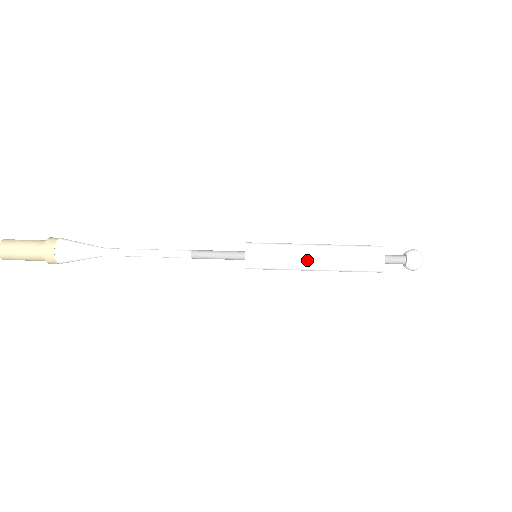
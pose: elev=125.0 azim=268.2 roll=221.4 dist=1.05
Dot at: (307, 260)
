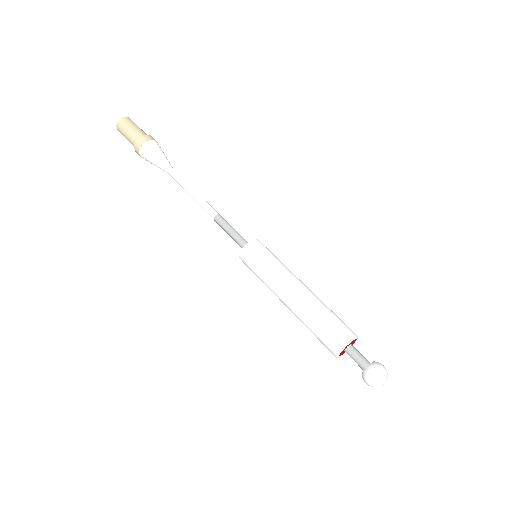
Dot at: (289, 284)
